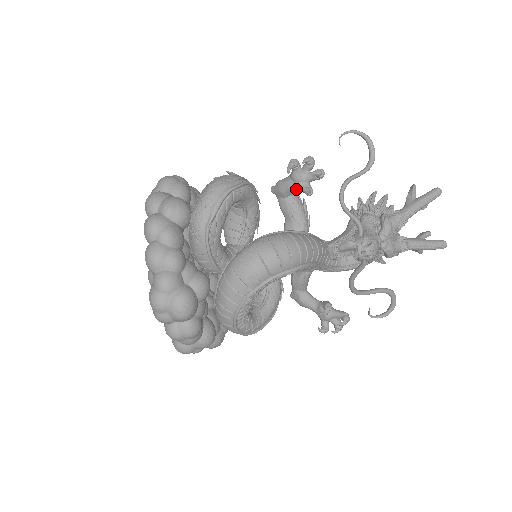
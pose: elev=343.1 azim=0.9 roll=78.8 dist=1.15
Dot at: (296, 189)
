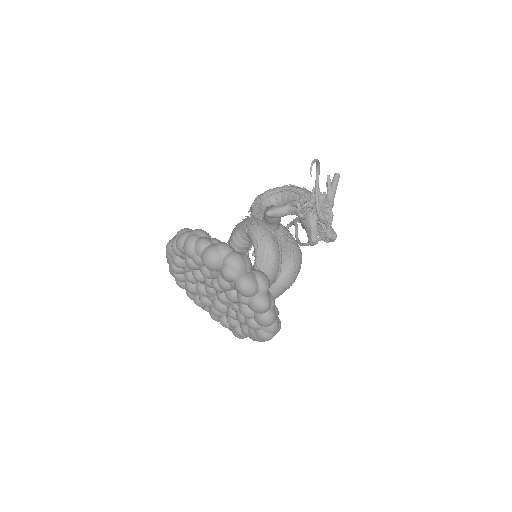
Dot at: occluded
